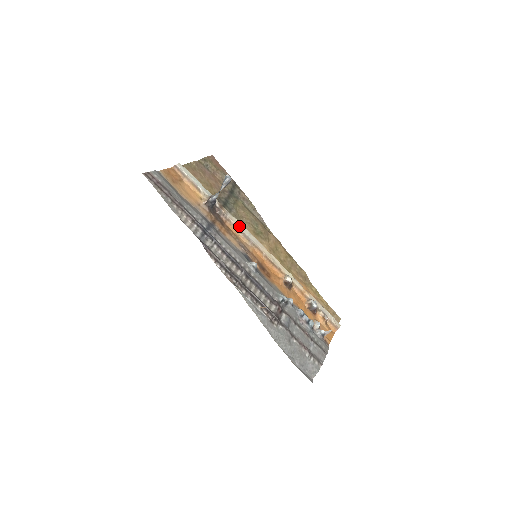
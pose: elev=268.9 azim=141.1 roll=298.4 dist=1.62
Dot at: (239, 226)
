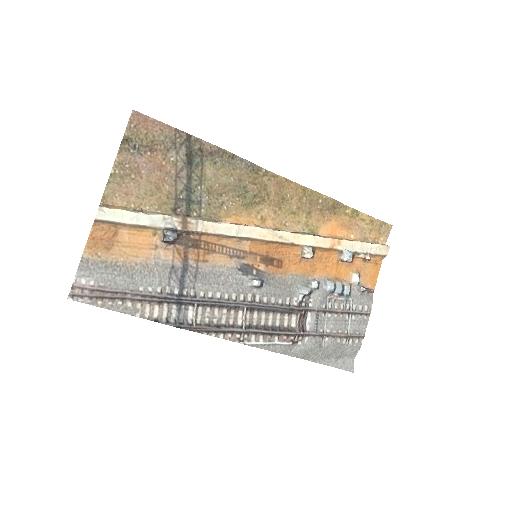
Dot at: (219, 231)
